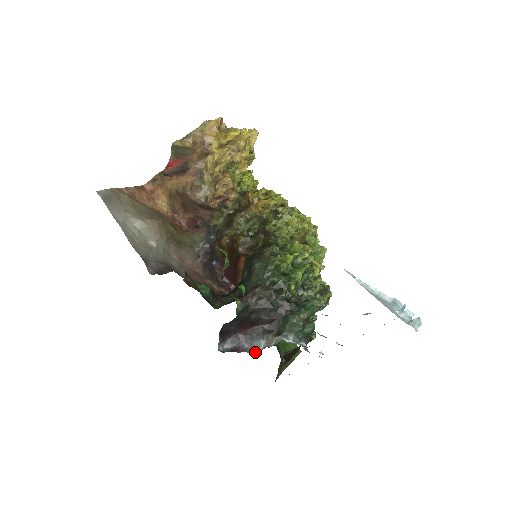
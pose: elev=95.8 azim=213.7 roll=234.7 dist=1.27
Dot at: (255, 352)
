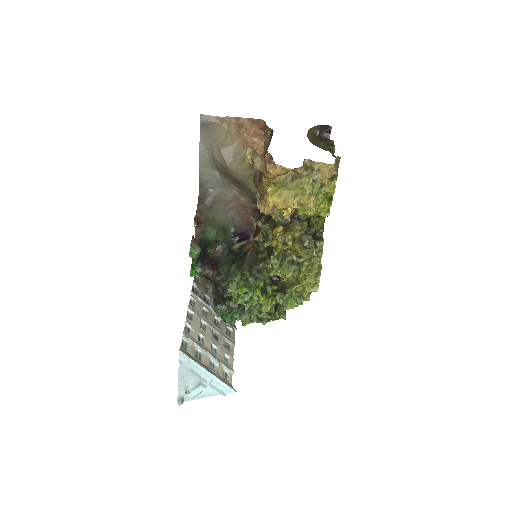
Dot at: (208, 287)
